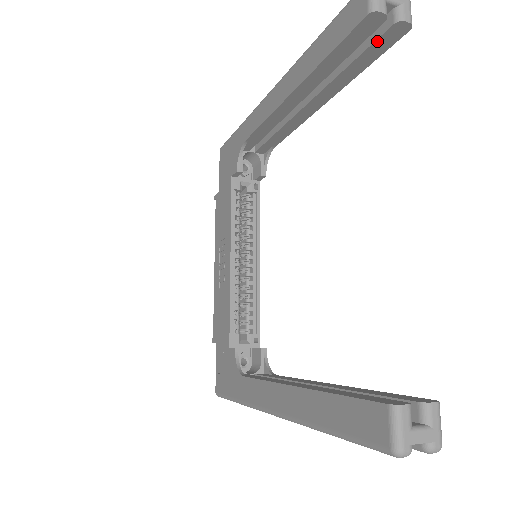
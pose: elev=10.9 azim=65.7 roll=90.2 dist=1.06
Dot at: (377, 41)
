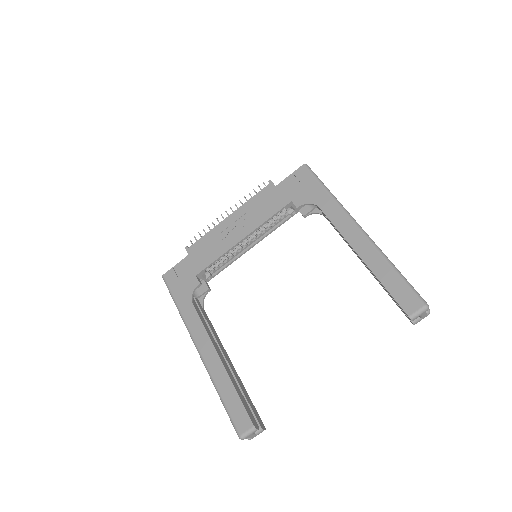
Dot at: occluded
